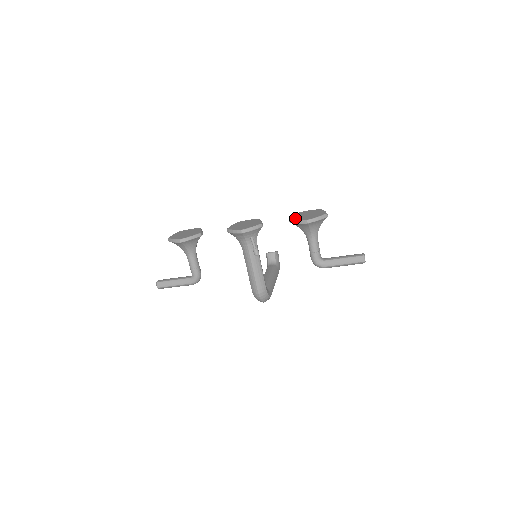
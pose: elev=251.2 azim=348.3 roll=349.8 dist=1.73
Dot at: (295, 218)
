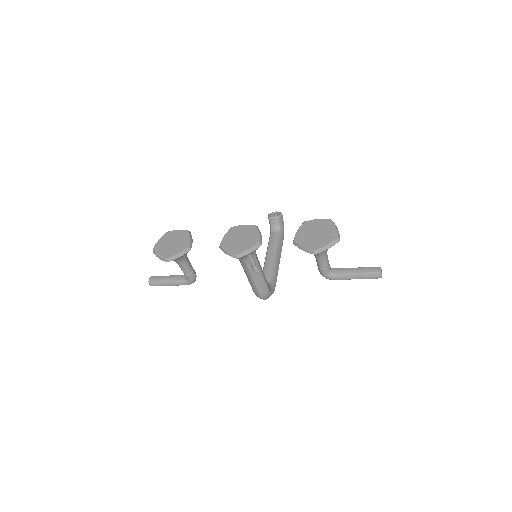
Dot at: (300, 240)
